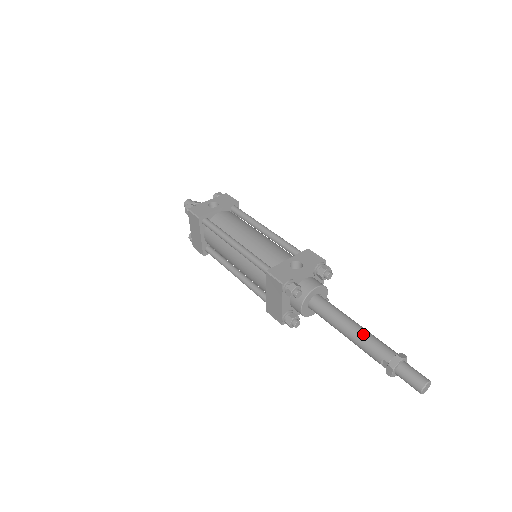
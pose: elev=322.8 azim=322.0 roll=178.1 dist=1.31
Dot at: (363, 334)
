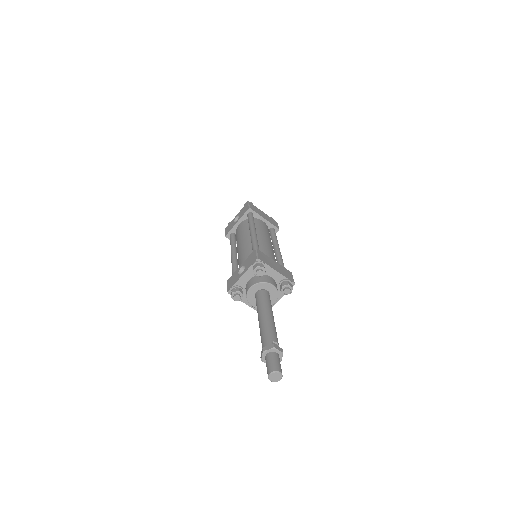
Dot at: (260, 328)
